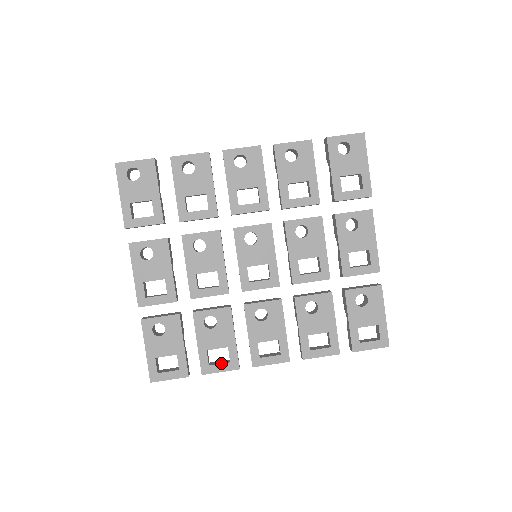
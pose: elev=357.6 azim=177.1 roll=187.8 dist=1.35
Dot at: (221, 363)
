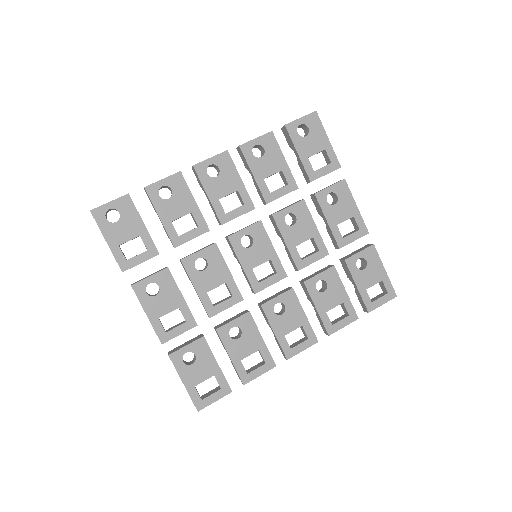
Dot at: (258, 367)
